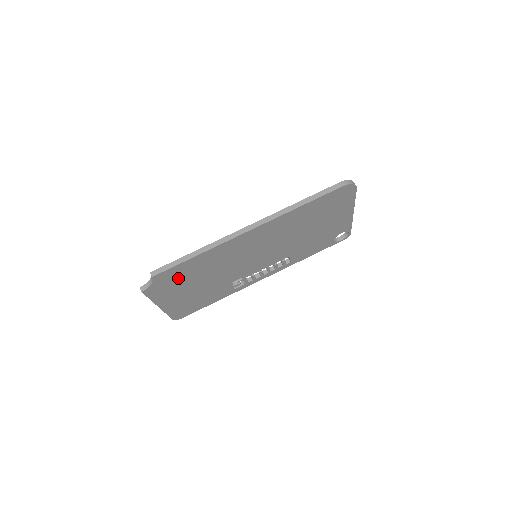
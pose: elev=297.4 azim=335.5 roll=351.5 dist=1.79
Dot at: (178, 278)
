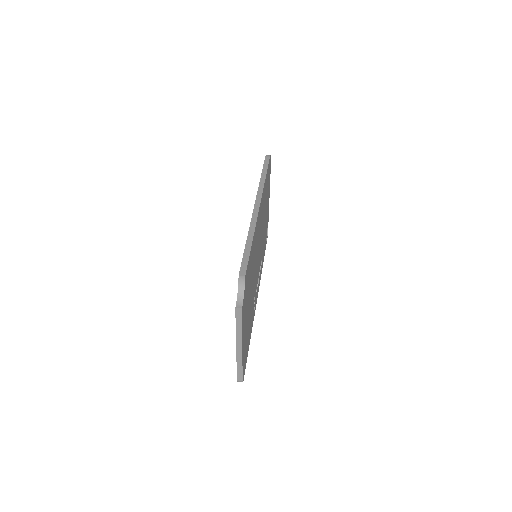
Dot at: (248, 284)
